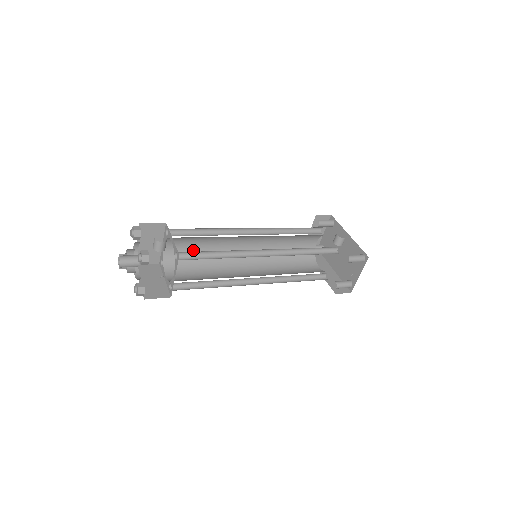
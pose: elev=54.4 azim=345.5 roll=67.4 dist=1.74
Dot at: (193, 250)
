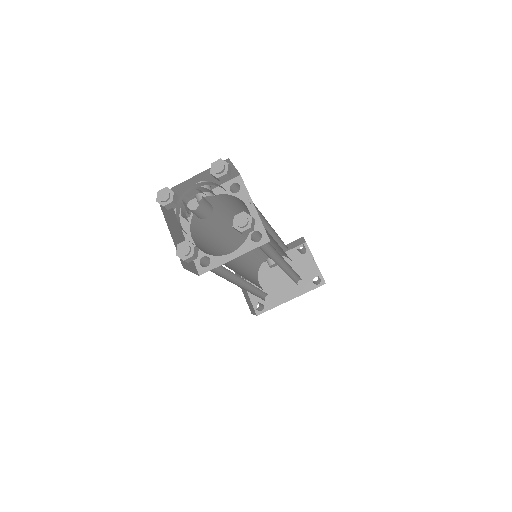
Dot at: occluded
